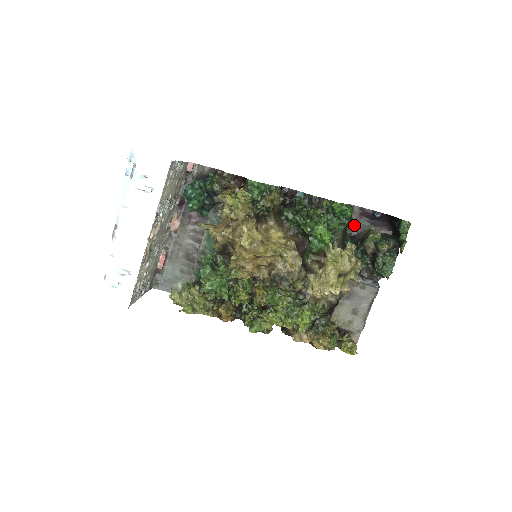
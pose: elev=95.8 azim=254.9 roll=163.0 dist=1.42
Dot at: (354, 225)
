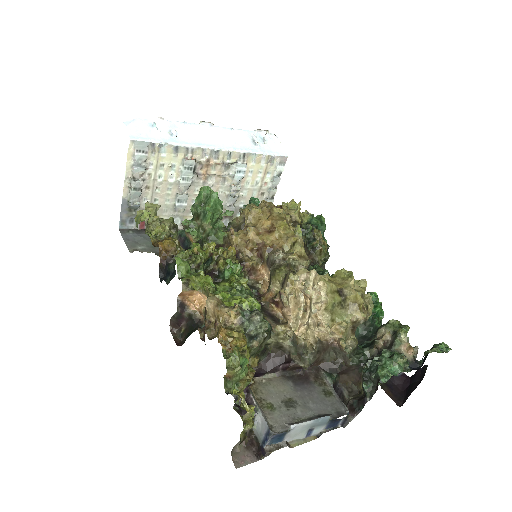
Dot at: occluded
